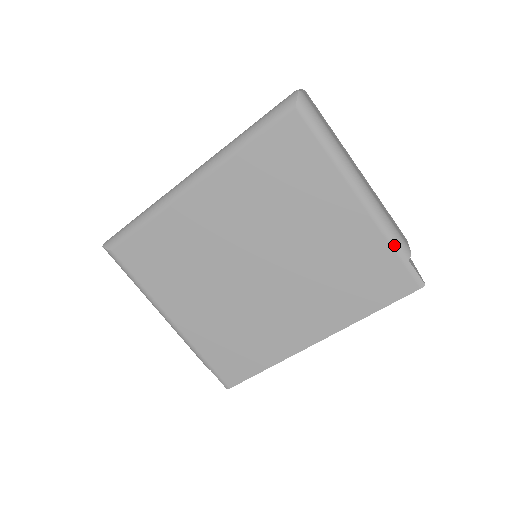
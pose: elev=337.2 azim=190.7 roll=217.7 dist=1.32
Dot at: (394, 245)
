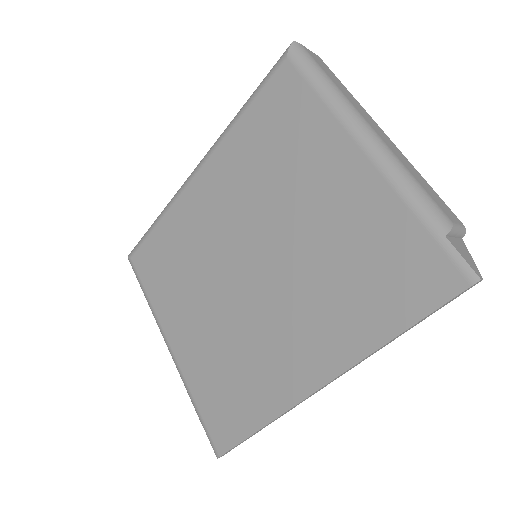
Dot at: (418, 212)
